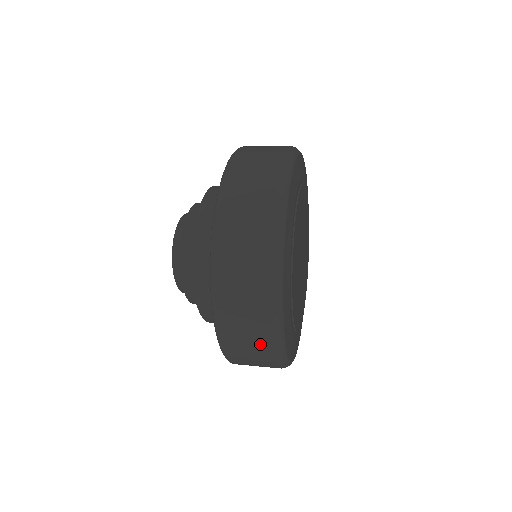
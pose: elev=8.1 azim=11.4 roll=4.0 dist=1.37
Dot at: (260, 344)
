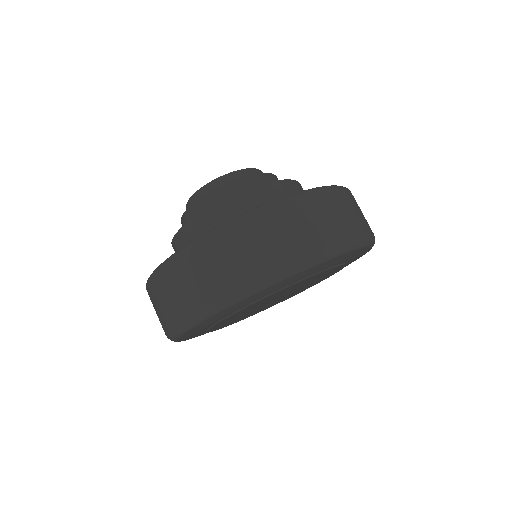
Dot at: (248, 266)
